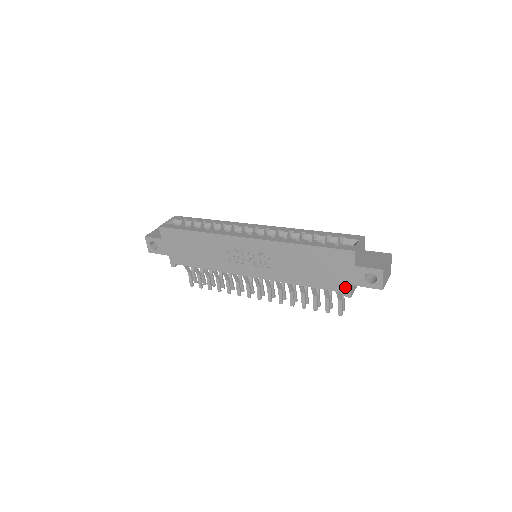
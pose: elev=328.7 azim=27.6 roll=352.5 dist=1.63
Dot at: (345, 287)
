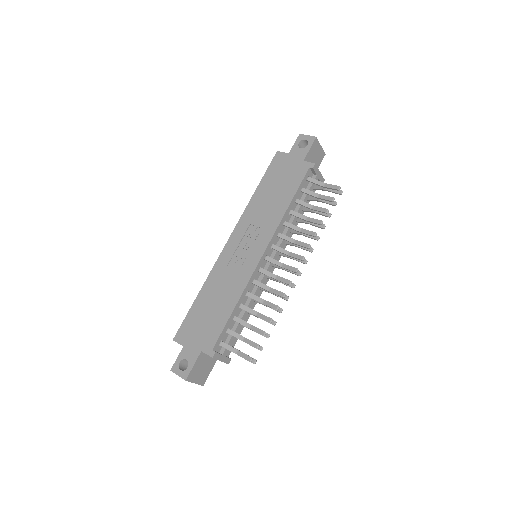
Dot at: (304, 166)
